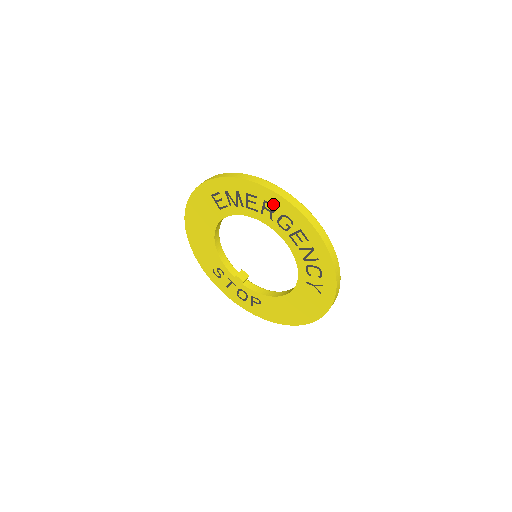
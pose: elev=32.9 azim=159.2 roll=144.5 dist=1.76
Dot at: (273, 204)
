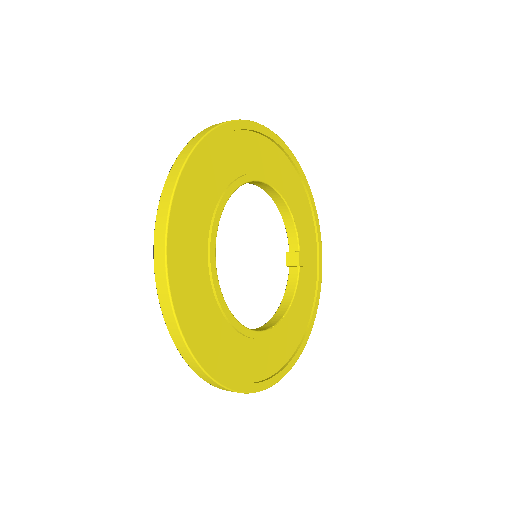
Dot at: occluded
